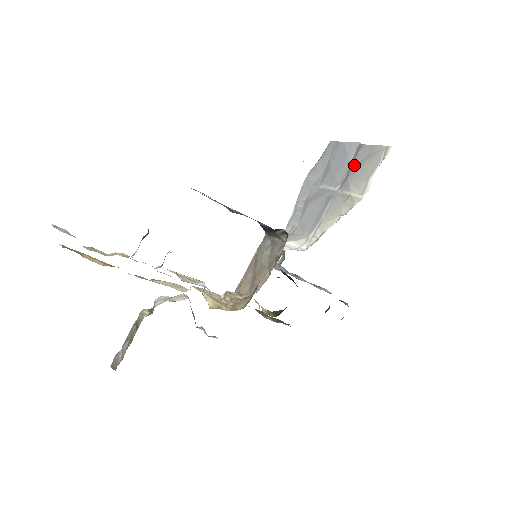
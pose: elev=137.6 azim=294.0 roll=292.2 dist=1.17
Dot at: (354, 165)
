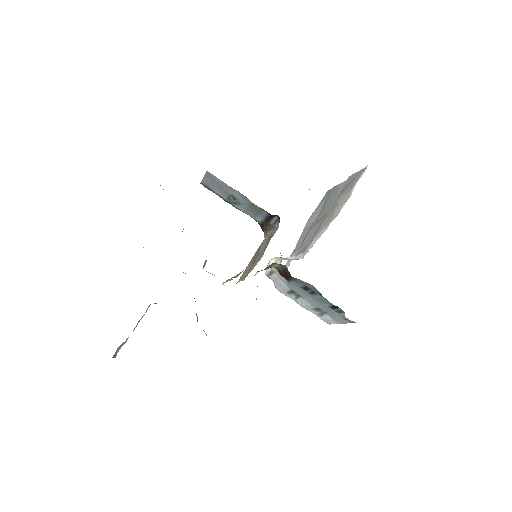
Dot at: (342, 190)
